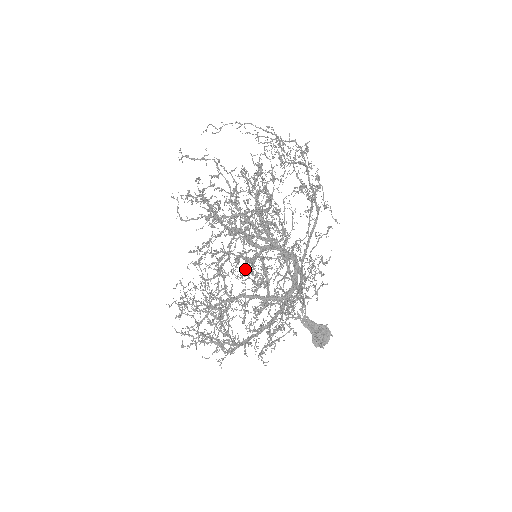
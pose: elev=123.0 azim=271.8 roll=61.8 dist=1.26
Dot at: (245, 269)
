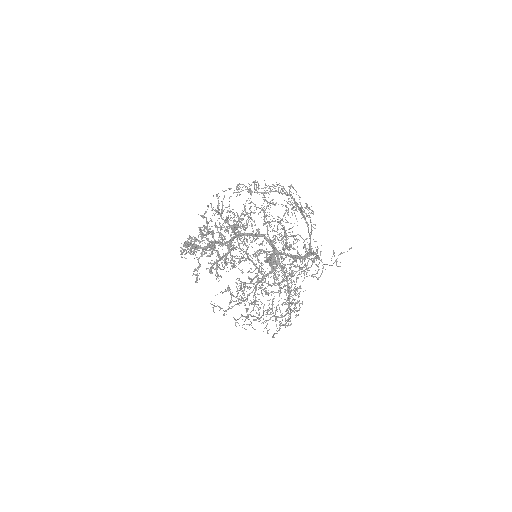
Dot at: occluded
